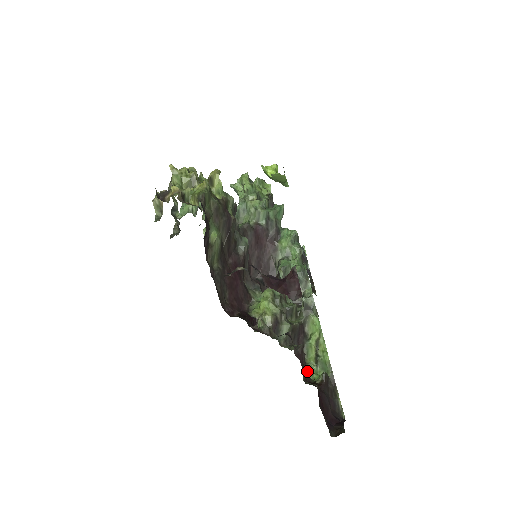
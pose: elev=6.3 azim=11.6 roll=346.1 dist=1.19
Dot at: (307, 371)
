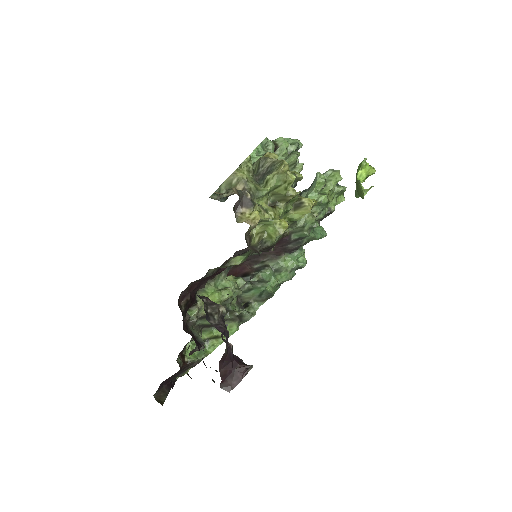
Dot at: occluded
